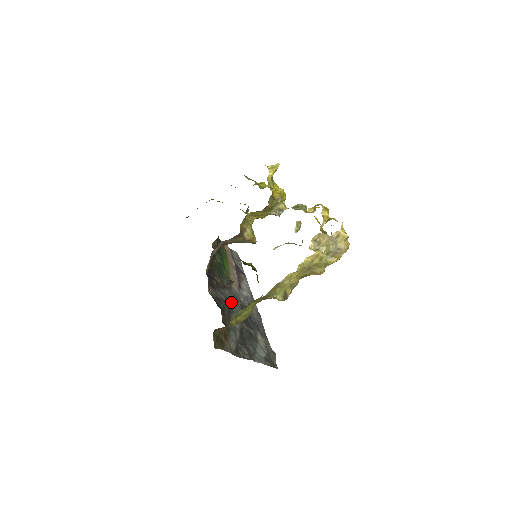
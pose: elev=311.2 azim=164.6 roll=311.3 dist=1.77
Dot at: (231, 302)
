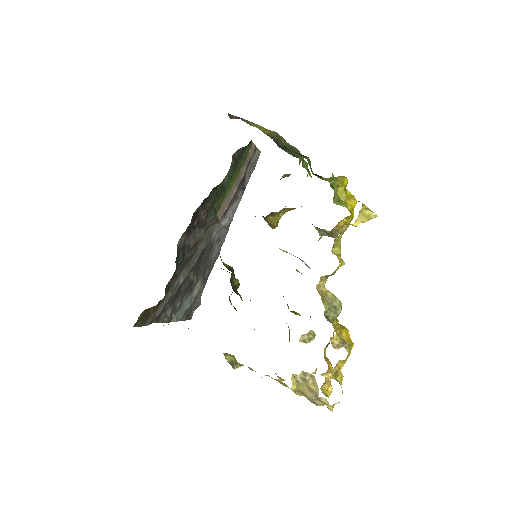
Dot at: (197, 246)
